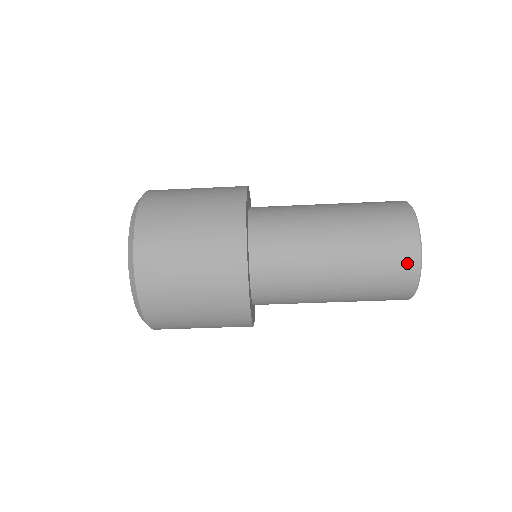
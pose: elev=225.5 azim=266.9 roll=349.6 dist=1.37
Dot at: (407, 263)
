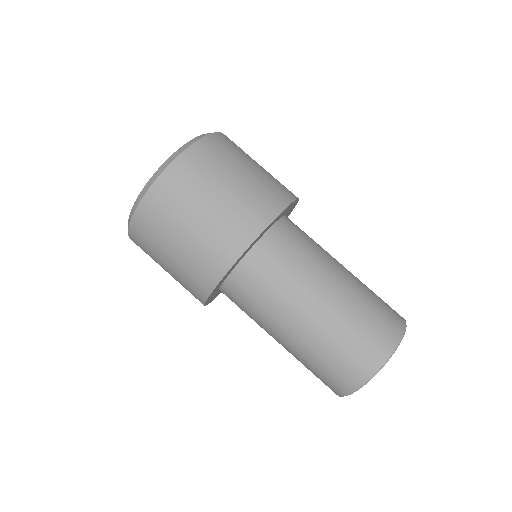
Dot at: (376, 351)
